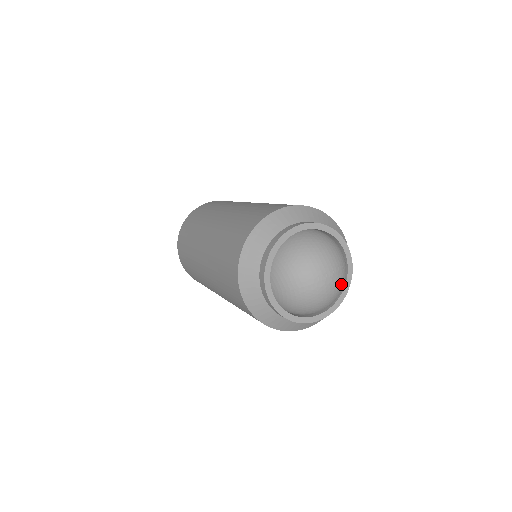
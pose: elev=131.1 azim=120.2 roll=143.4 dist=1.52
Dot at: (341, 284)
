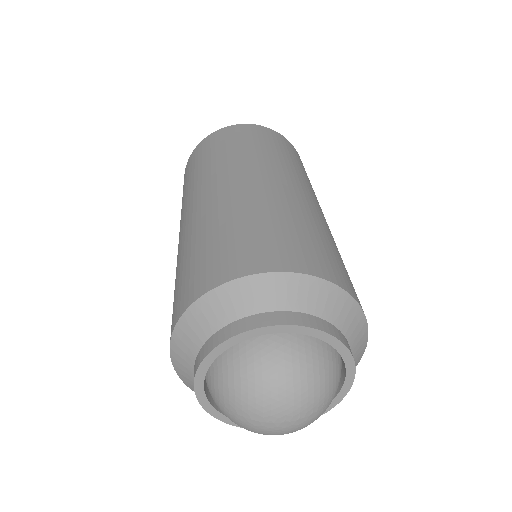
Dot at: (309, 424)
